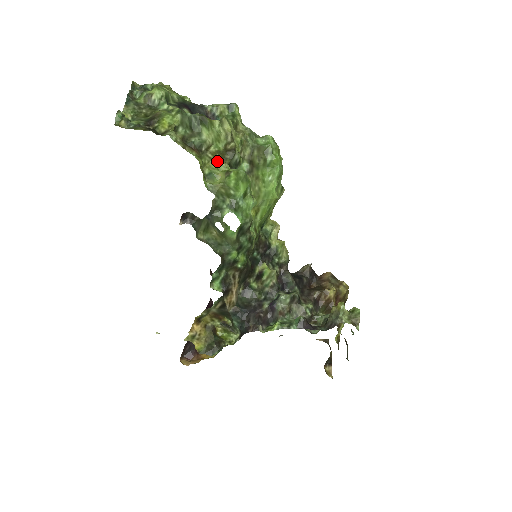
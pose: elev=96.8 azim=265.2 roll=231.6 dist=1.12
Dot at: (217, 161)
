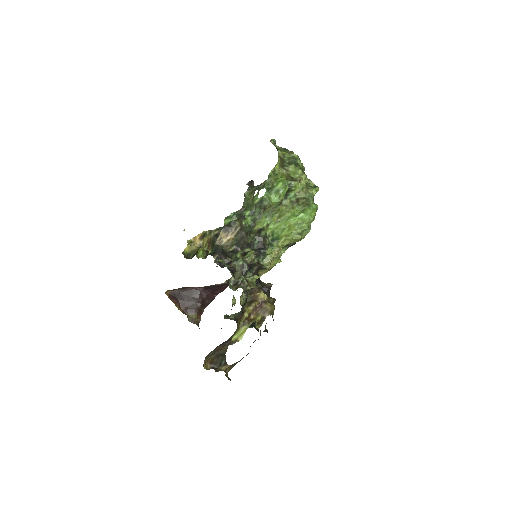
Dot at: (284, 175)
